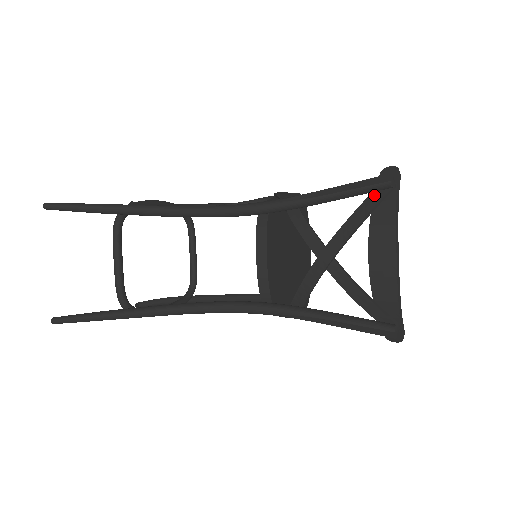
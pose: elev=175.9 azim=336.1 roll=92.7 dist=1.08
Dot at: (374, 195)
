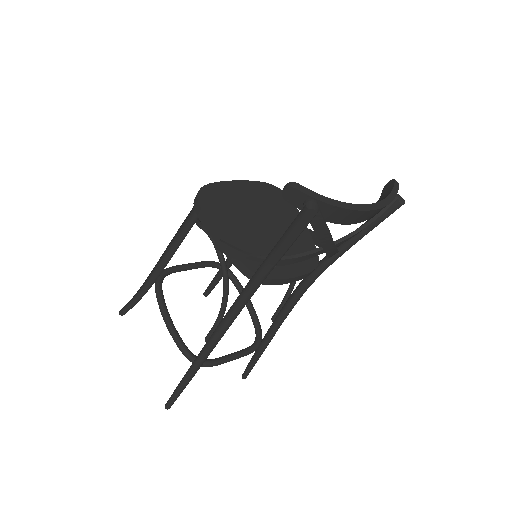
Dot at: (313, 219)
